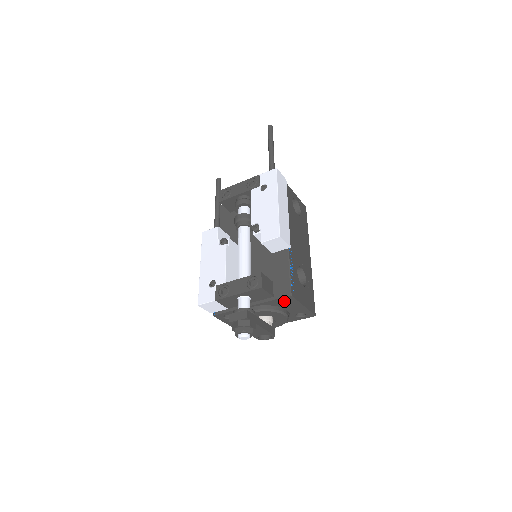
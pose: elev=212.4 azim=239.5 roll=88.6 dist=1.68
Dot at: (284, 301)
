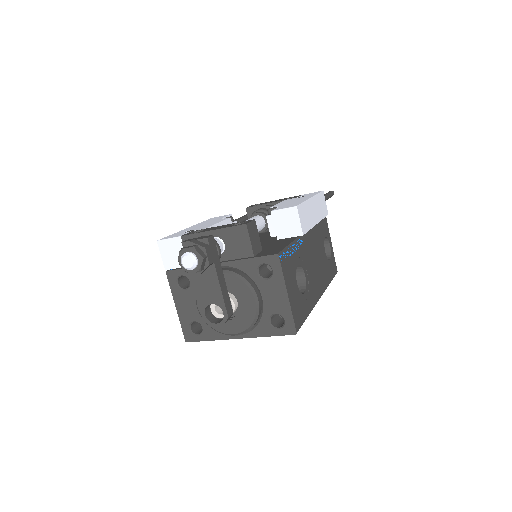
Dot at: (264, 276)
